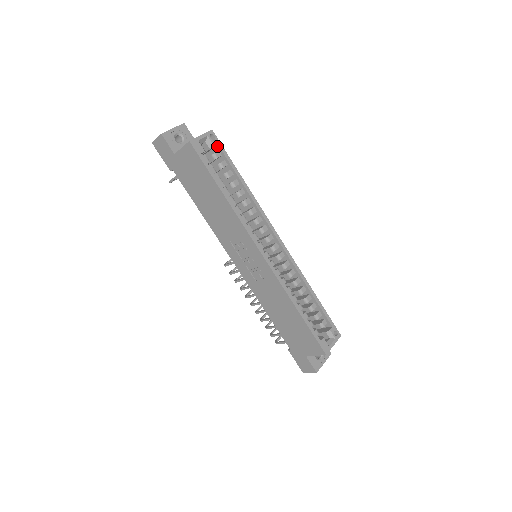
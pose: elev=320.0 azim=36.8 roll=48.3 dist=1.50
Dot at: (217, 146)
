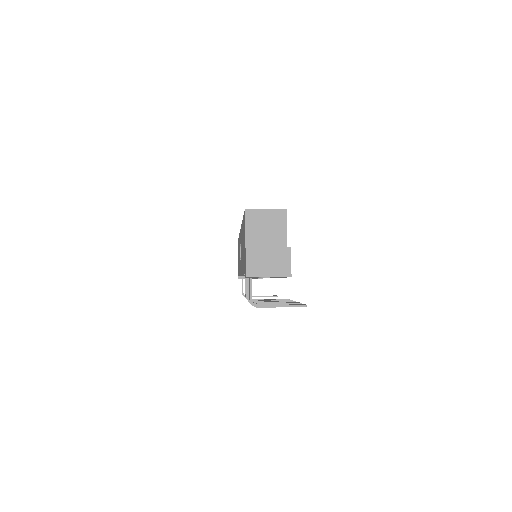
Dot at: occluded
